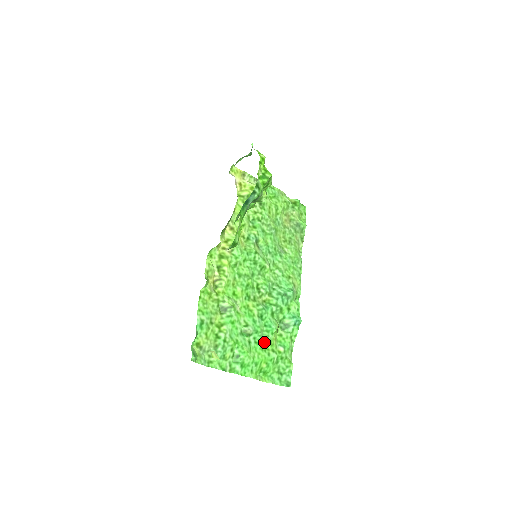
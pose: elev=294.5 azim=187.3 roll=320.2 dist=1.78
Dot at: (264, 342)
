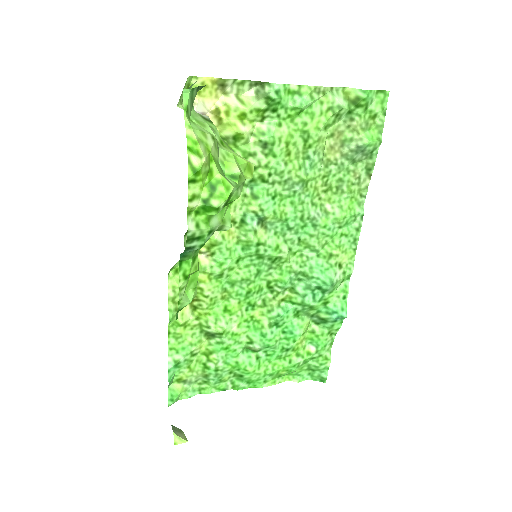
Dot at: (282, 352)
